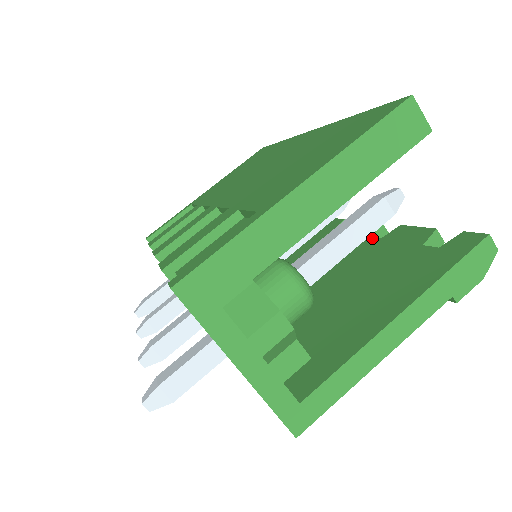
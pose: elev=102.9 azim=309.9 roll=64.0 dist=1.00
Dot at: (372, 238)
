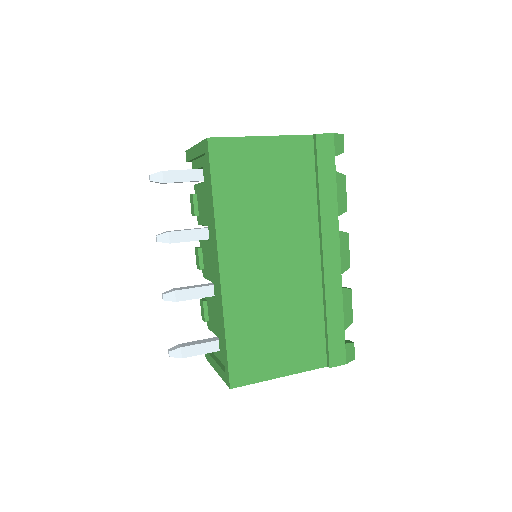
Dot at: occluded
